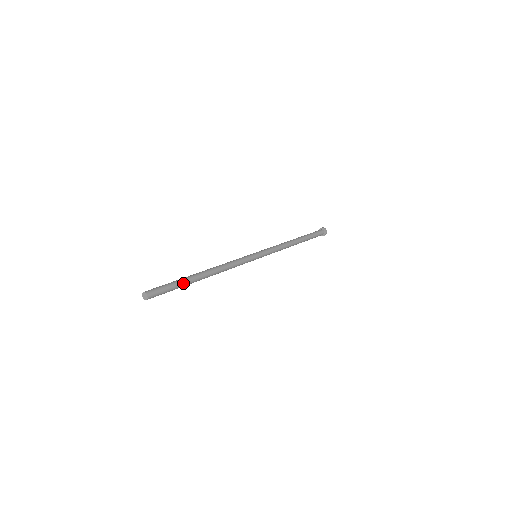
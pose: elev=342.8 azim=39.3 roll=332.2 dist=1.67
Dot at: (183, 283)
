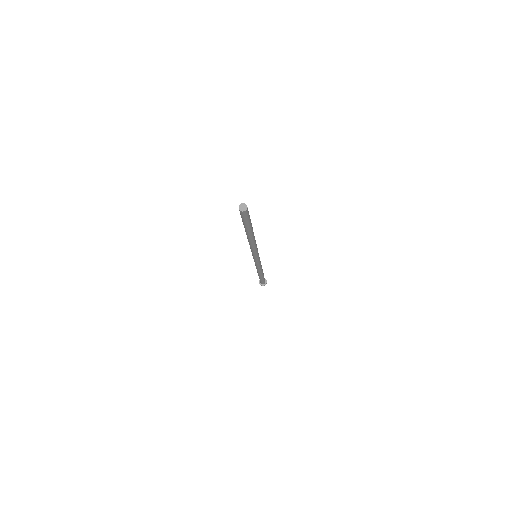
Dot at: (251, 225)
